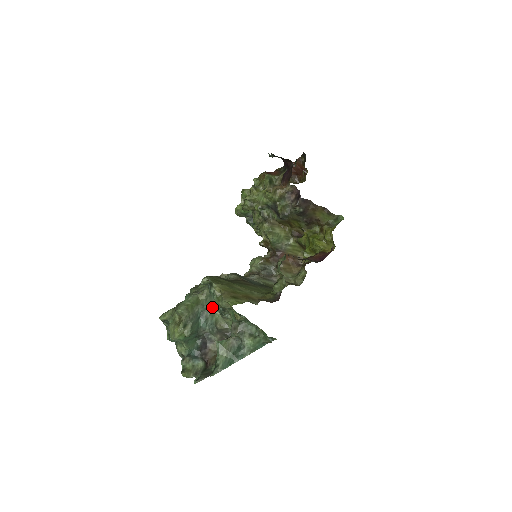
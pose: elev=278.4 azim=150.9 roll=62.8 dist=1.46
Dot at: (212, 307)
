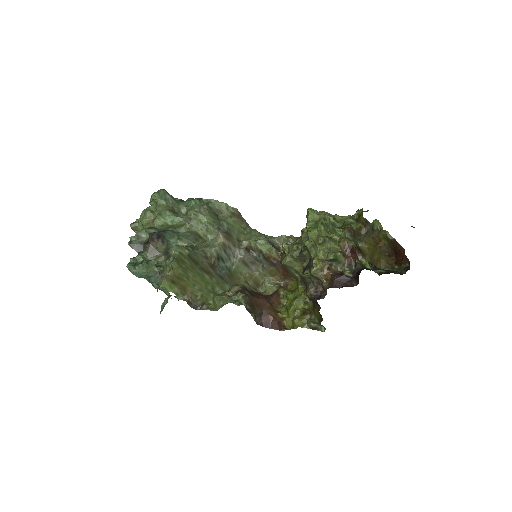
Dot at: (184, 239)
